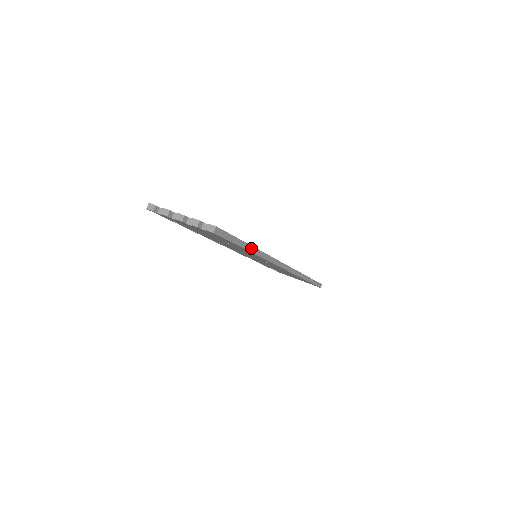
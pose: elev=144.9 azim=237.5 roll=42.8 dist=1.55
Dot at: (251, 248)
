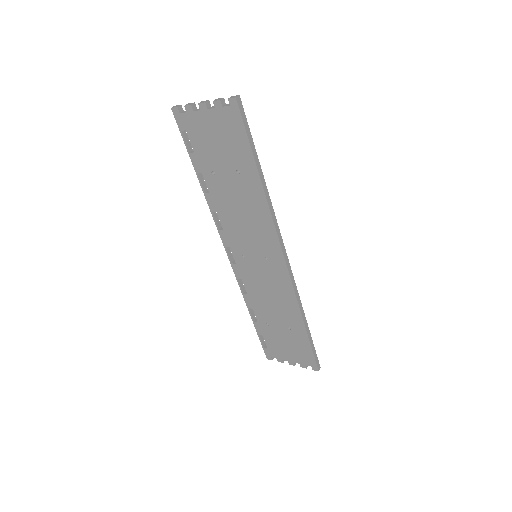
Dot at: (262, 176)
